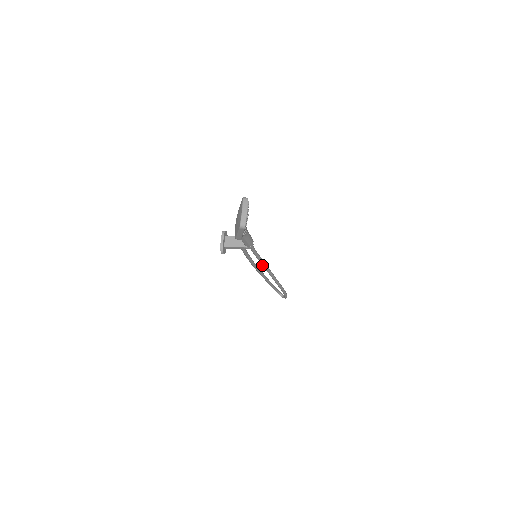
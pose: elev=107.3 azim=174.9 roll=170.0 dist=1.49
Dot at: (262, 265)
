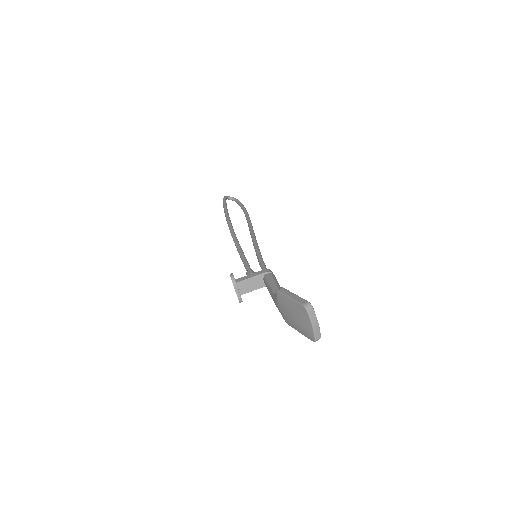
Dot at: occluded
